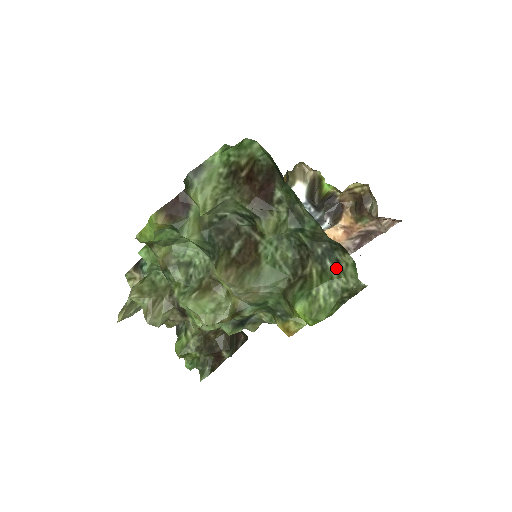
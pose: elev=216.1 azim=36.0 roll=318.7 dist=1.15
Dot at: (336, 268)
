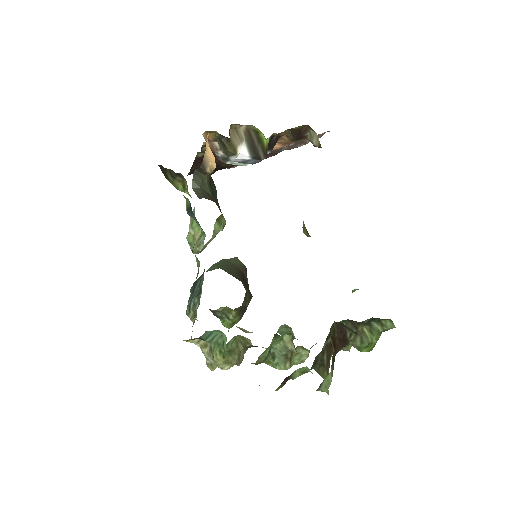
Dot at: (379, 324)
